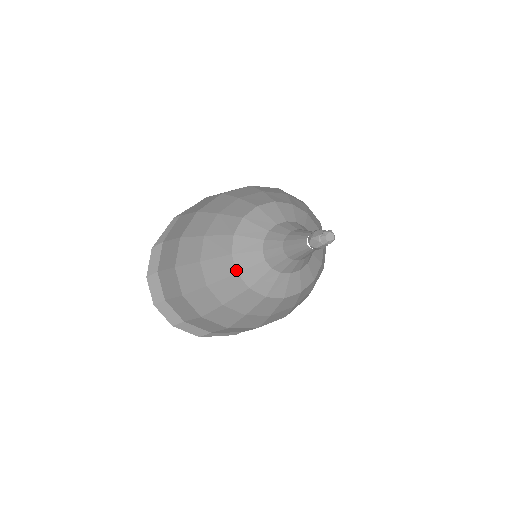
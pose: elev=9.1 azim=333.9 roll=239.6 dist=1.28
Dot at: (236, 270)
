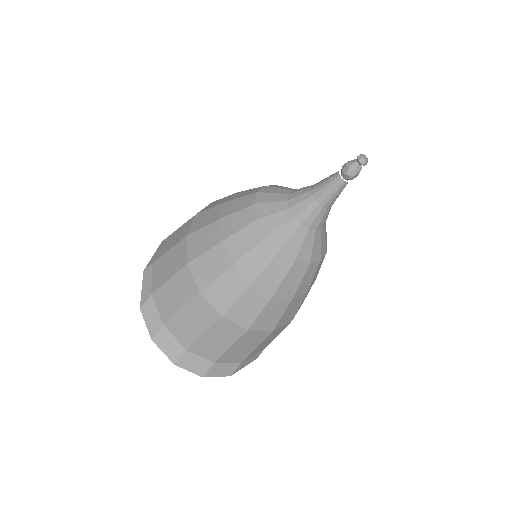
Dot at: (278, 248)
